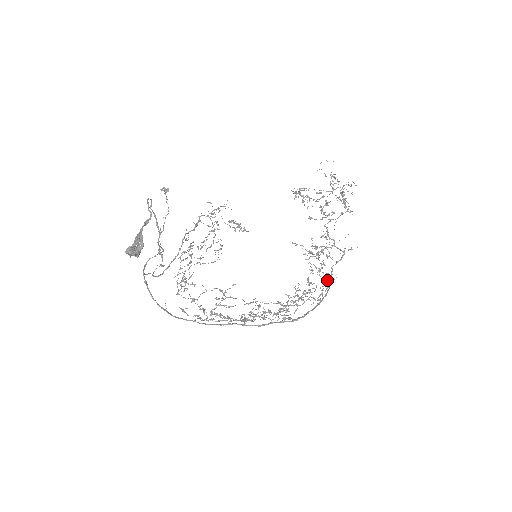
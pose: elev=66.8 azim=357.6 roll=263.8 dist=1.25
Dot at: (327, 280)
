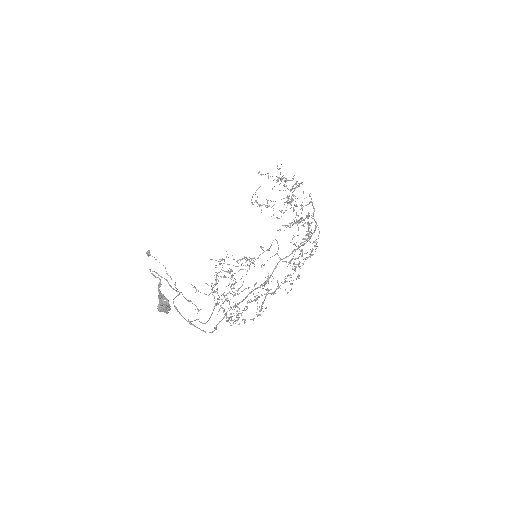
Dot at: (308, 223)
